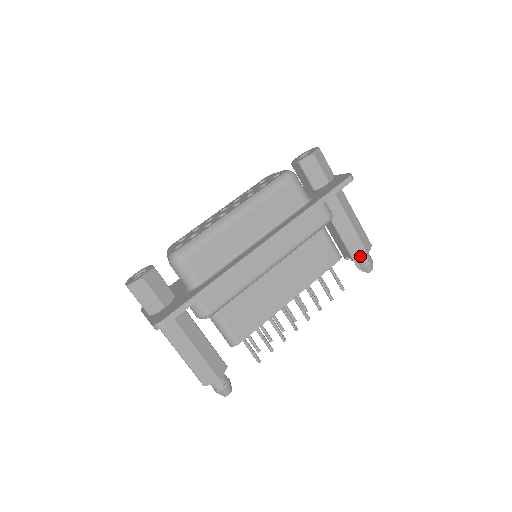
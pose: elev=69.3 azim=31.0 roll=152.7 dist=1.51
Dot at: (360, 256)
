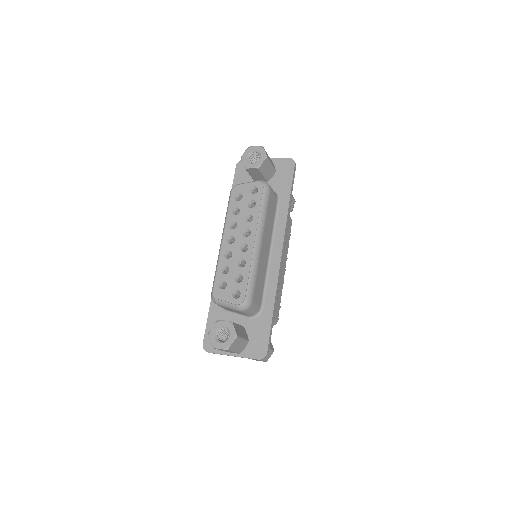
Dot at: (292, 206)
